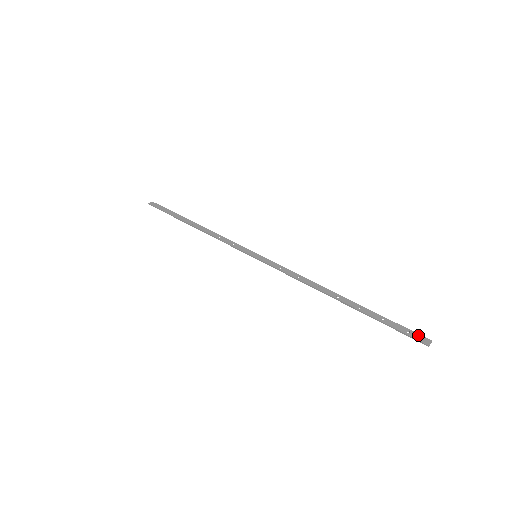
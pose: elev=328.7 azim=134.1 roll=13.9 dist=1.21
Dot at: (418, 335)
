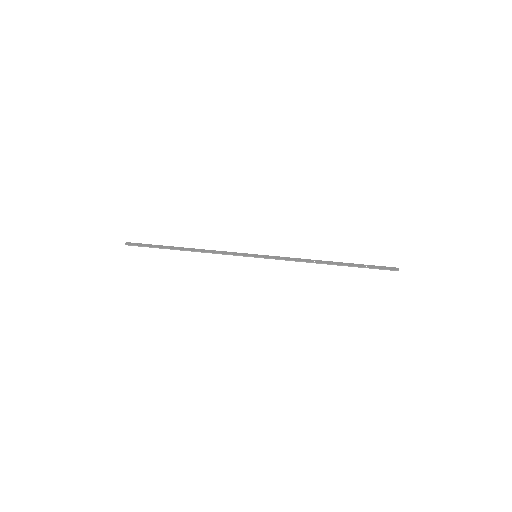
Dot at: (390, 267)
